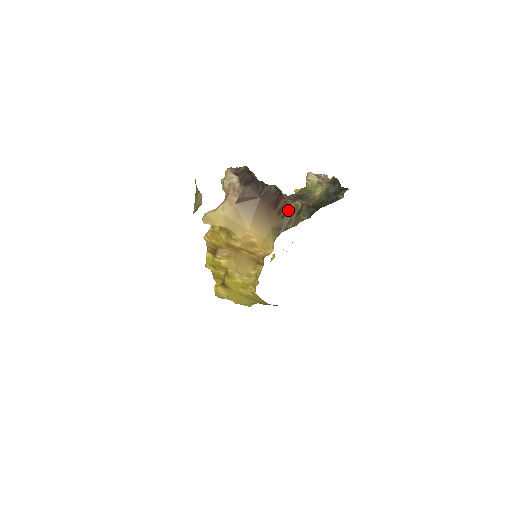
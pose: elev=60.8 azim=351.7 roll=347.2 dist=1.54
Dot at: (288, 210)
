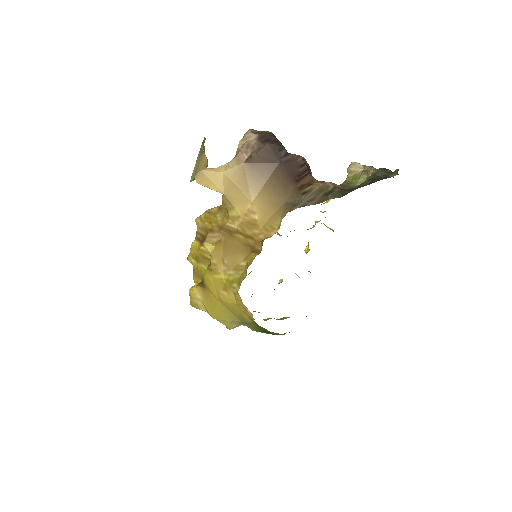
Dot at: (313, 188)
